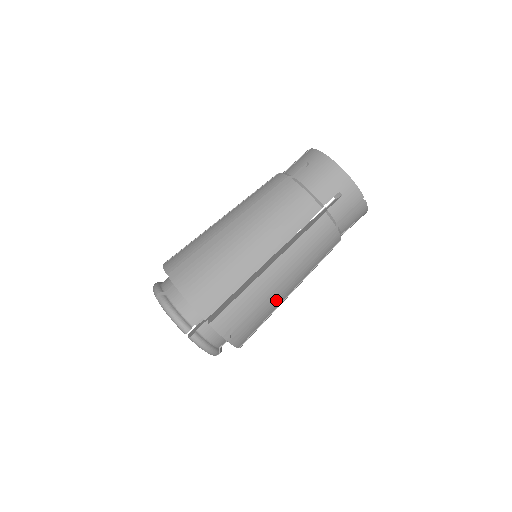
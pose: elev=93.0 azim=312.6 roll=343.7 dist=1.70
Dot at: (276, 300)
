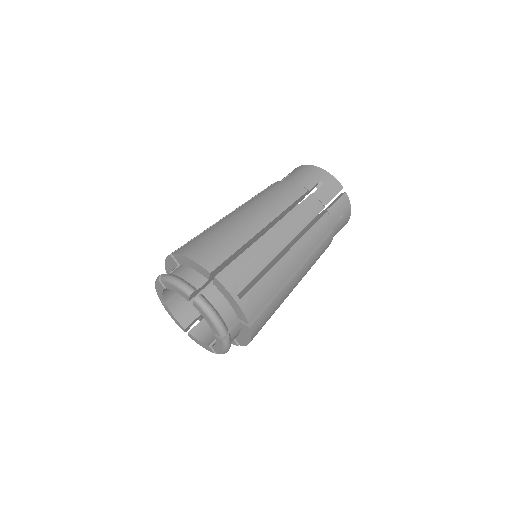
Dot at: (281, 270)
